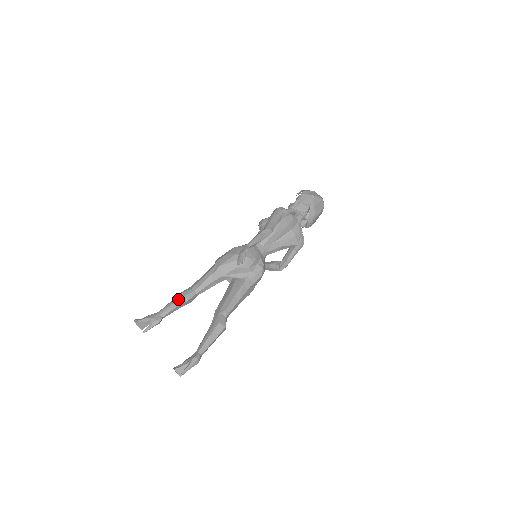
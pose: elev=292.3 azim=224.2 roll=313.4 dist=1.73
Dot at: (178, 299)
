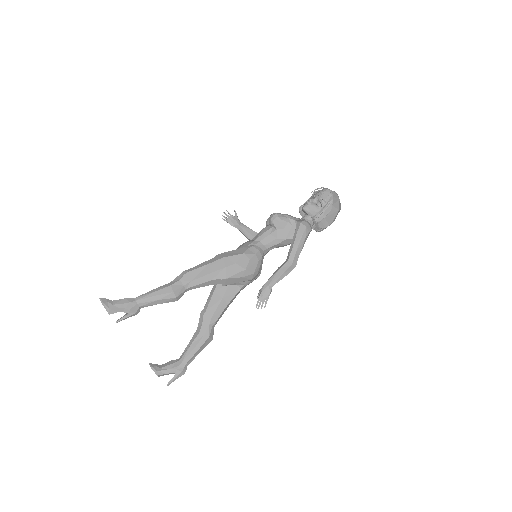
Dot at: (166, 298)
